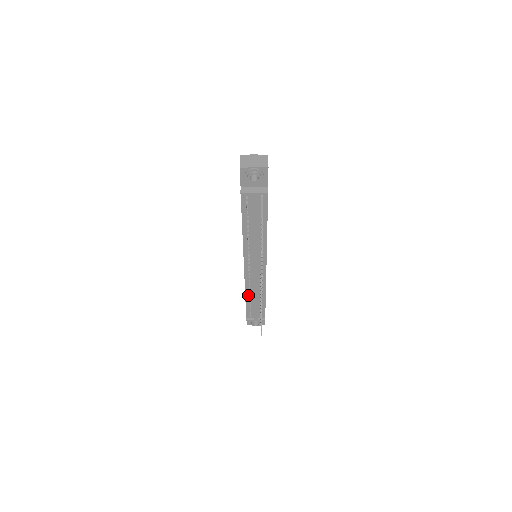
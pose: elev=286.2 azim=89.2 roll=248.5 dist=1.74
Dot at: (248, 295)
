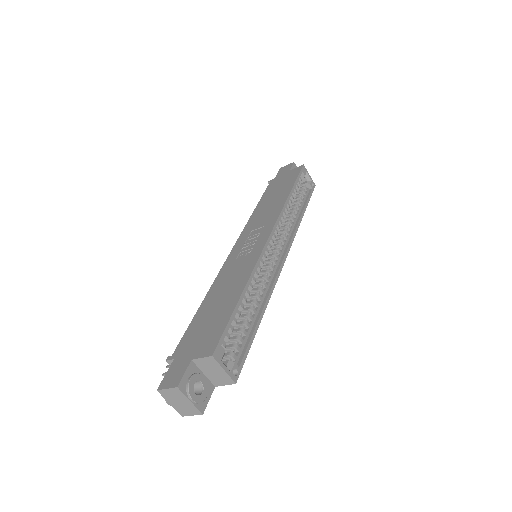
Dot at: occluded
